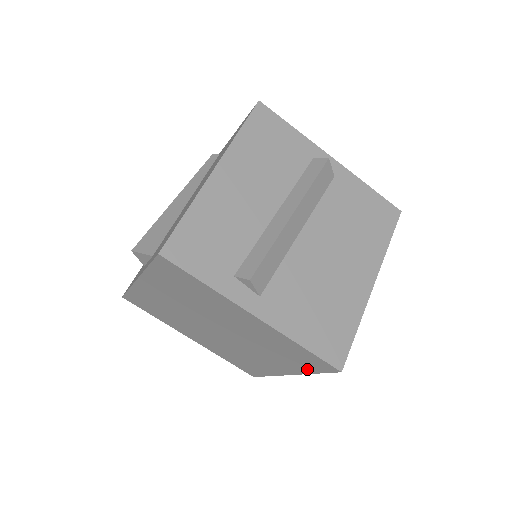
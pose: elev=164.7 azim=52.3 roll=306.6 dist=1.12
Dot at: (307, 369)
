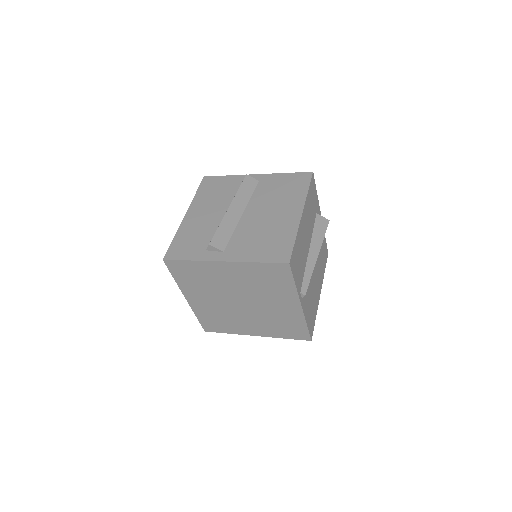
Dot at: (289, 285)
